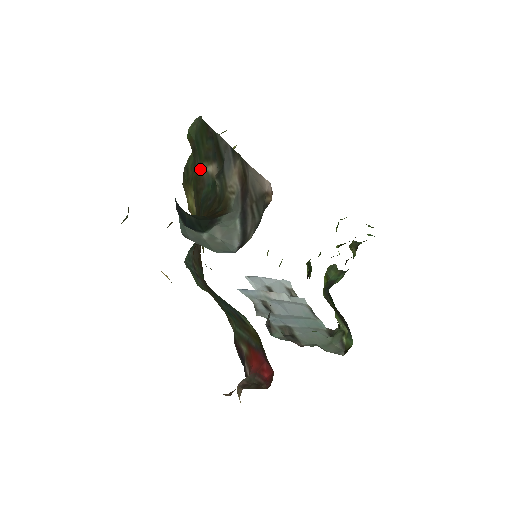
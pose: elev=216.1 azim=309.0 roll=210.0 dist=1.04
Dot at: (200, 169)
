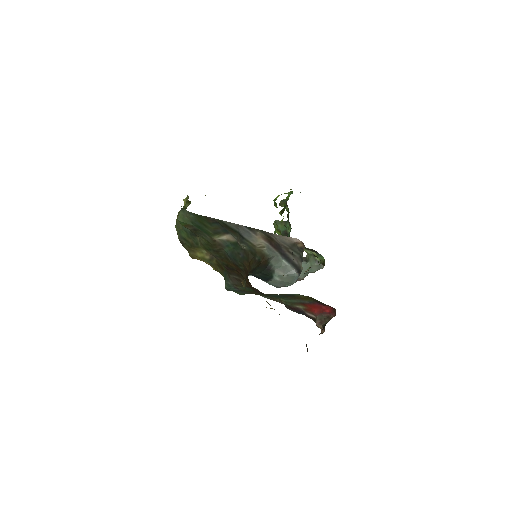
Dot at: (212, 240)
